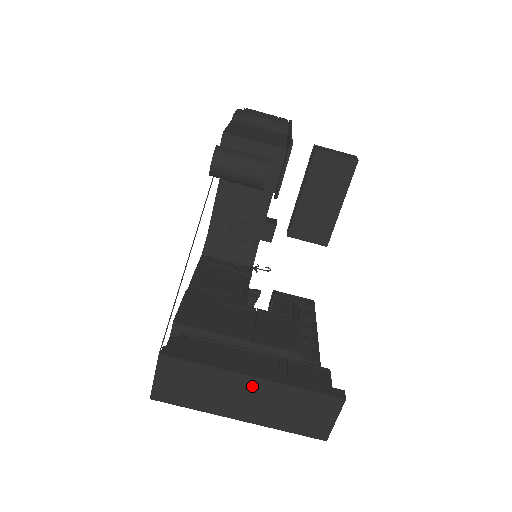
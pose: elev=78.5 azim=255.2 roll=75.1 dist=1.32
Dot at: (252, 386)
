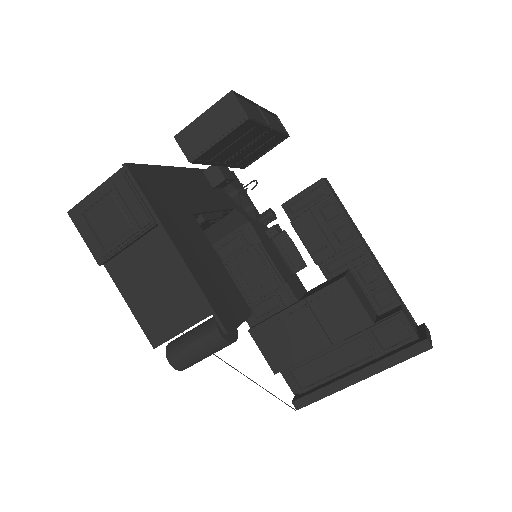
Dot at: occluded
